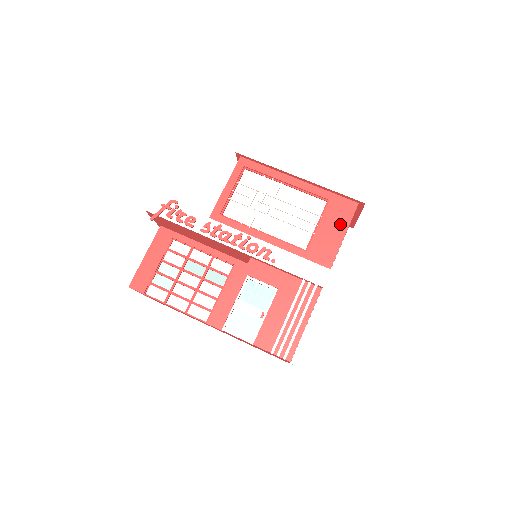
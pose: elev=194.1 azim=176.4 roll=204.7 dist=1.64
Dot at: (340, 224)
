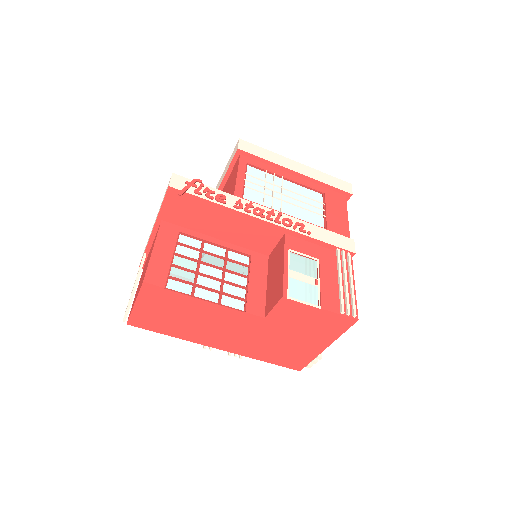
Dot at: (341, 209)
